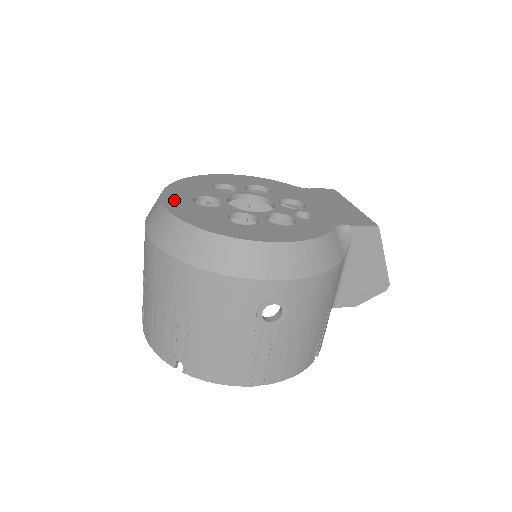
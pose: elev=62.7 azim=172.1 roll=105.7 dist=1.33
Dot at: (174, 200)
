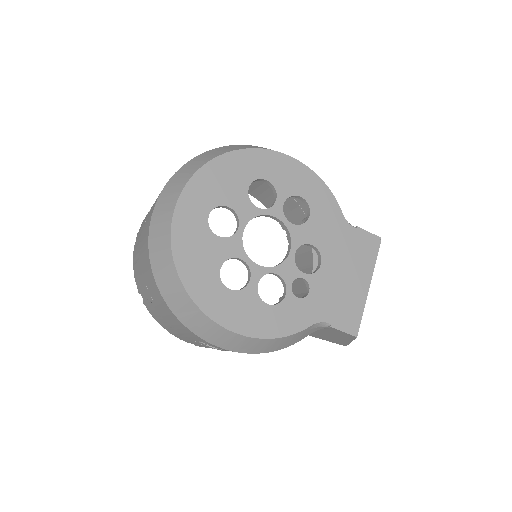
Dot at: (190, 207)
